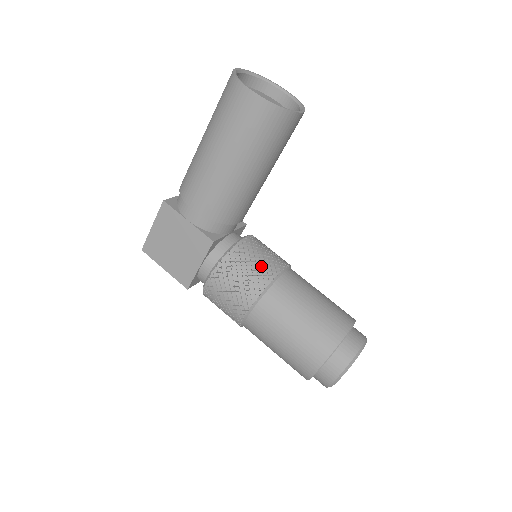
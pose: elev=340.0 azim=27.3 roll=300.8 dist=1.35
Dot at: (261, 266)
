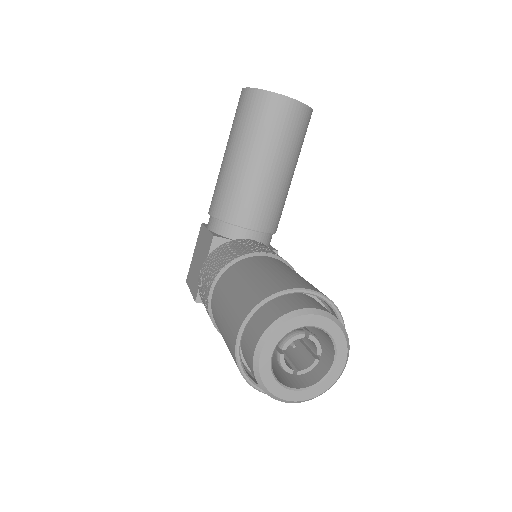
Dot at: (243, 249)
